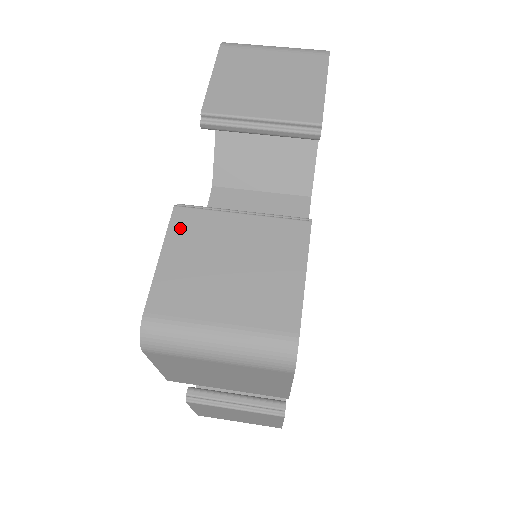
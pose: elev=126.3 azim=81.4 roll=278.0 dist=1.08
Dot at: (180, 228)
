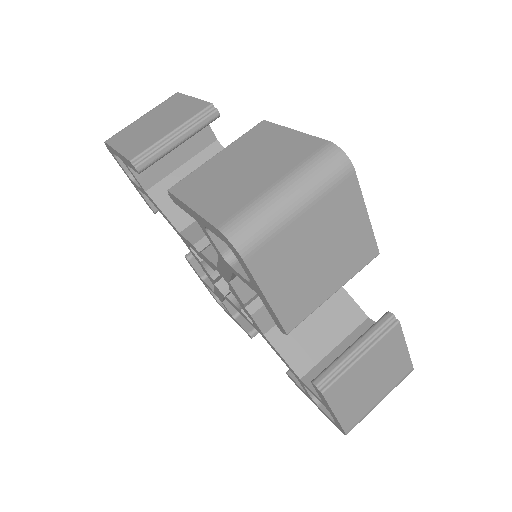
Dot at: (185, 190)
